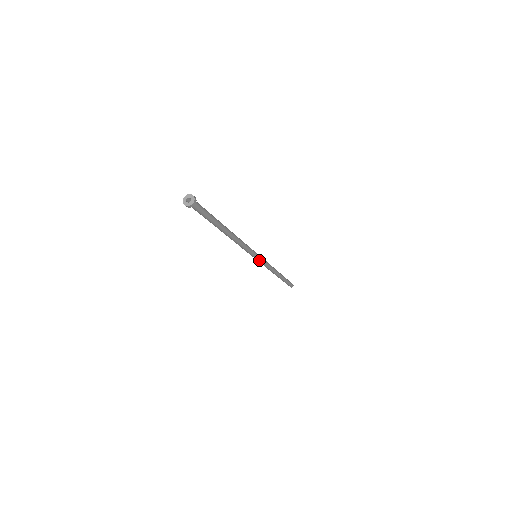
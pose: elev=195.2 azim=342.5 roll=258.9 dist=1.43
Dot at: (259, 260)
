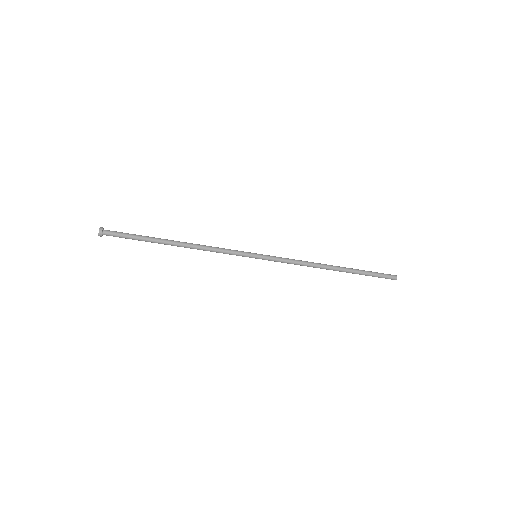
Dot at: (265, 257)
